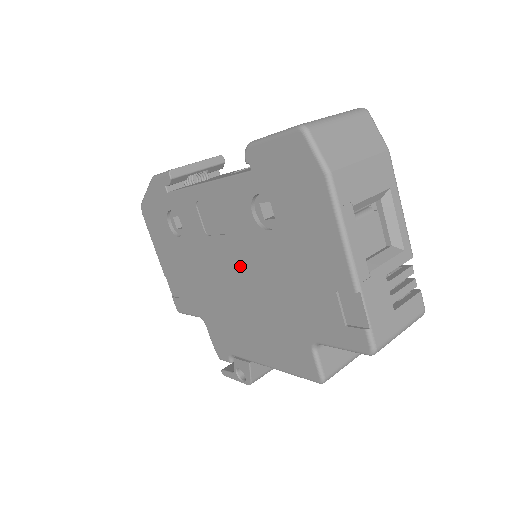
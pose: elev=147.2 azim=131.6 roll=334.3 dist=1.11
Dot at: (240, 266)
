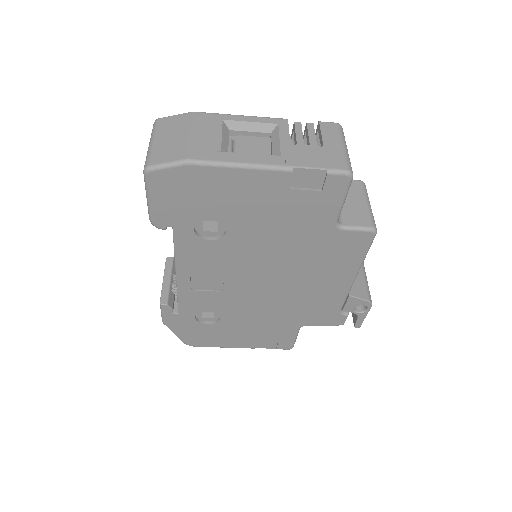
Dot at: (255, 270)
